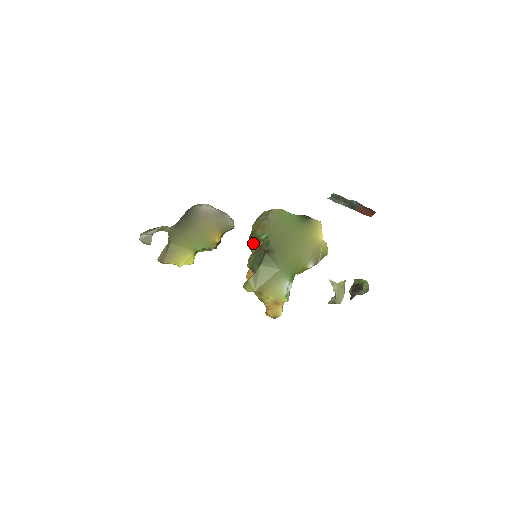
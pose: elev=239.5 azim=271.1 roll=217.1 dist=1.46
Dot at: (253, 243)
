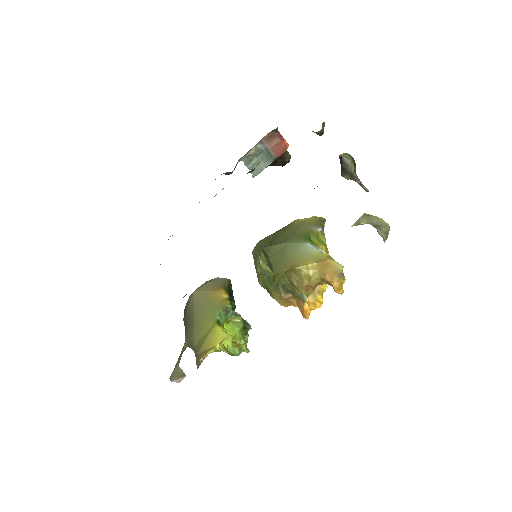
Dot at: (276, 293)
